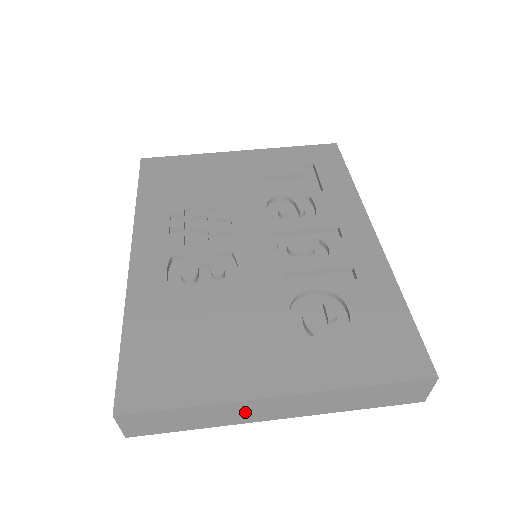
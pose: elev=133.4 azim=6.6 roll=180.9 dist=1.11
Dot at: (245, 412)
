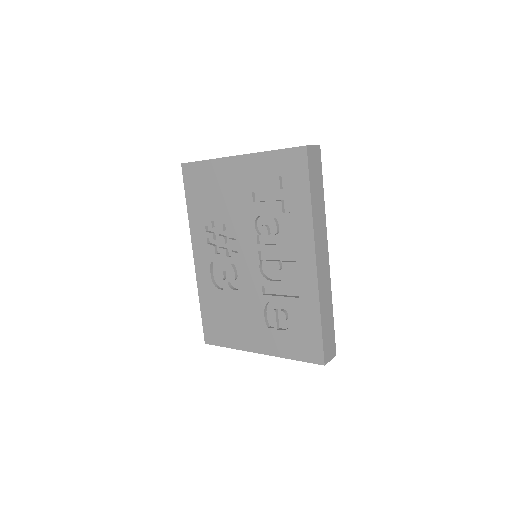
Dot at: occluded
